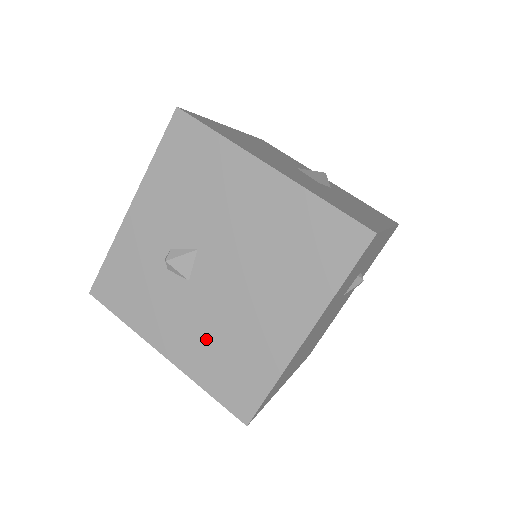
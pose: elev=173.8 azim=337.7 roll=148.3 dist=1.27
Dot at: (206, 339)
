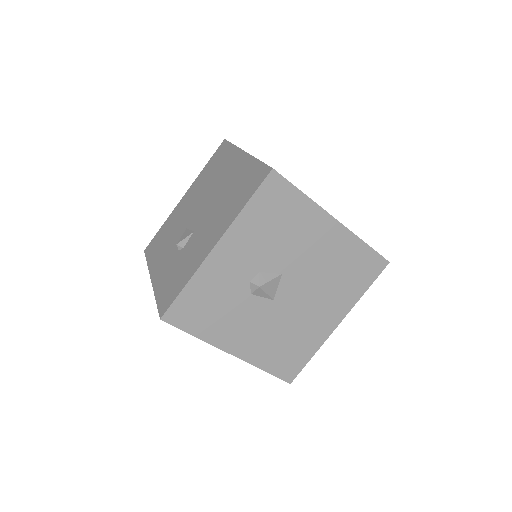
Dot at: (221, 213)
